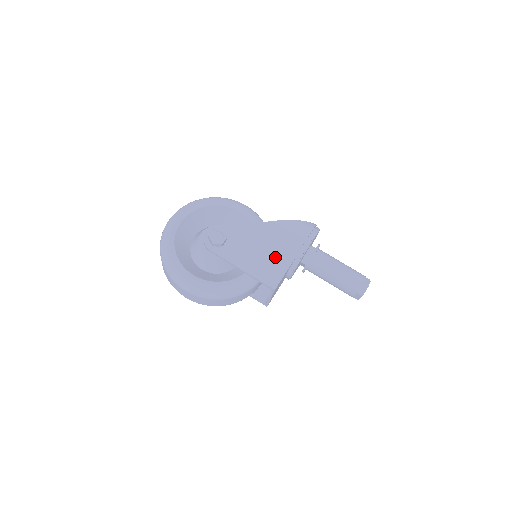
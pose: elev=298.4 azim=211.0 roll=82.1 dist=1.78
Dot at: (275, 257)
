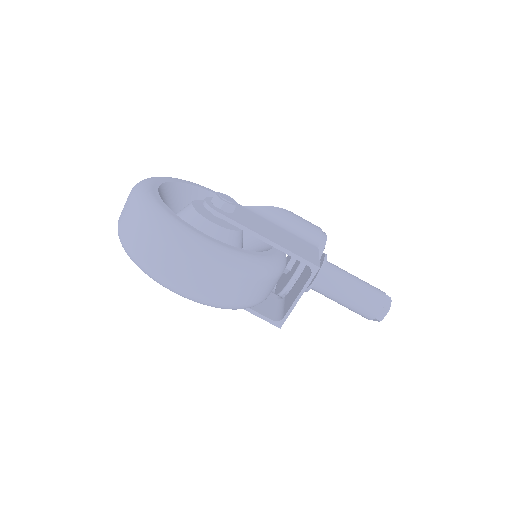
Dot at: (298, 240)
